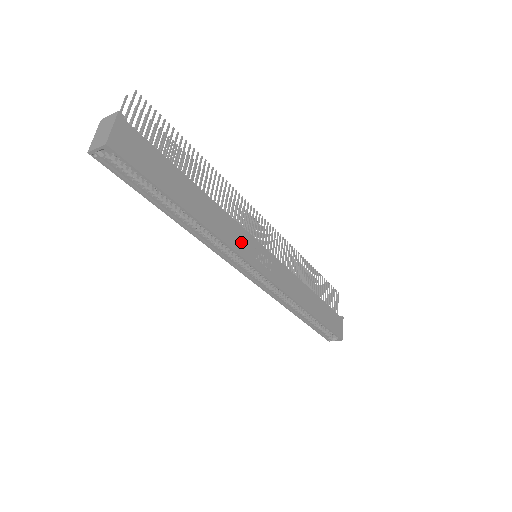
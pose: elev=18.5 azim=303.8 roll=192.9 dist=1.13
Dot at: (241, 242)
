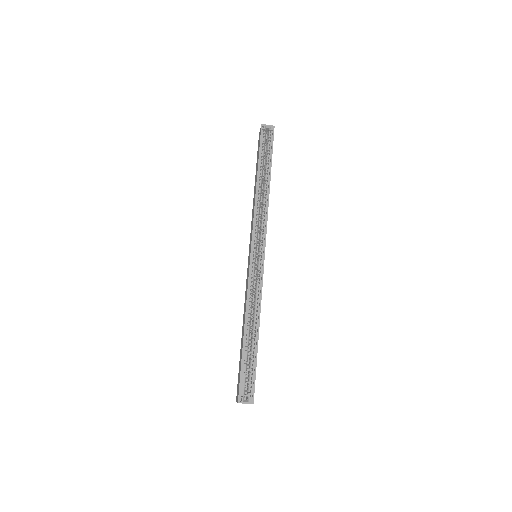
Dot at: occluded
